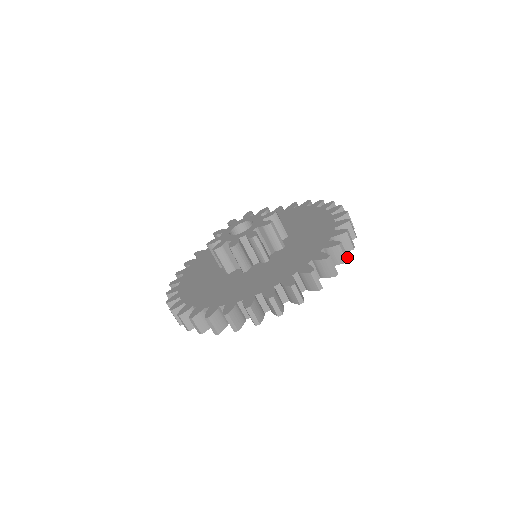
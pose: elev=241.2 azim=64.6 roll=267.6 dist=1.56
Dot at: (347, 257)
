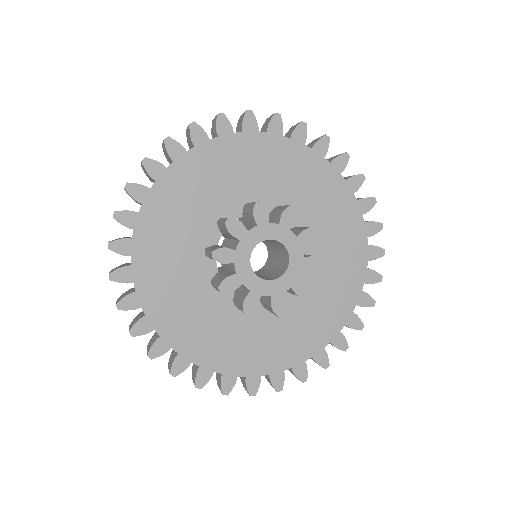
Dot at: occluded
